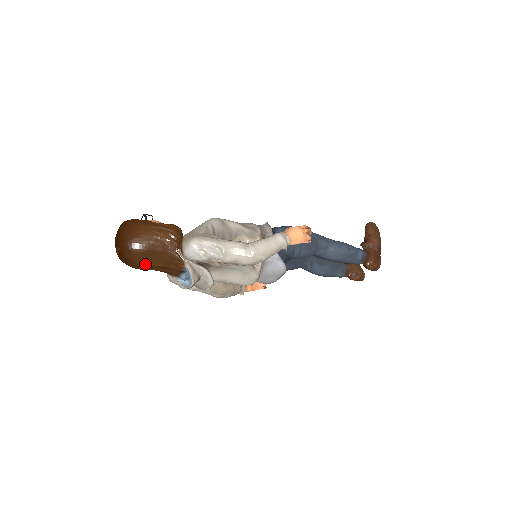
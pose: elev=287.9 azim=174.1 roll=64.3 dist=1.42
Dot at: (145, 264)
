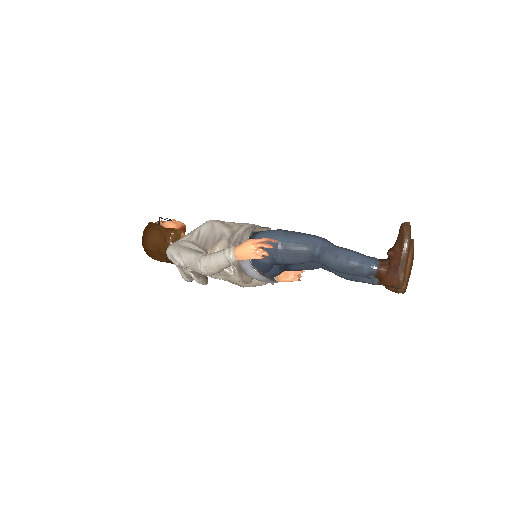
Dot at: (157, 259)
